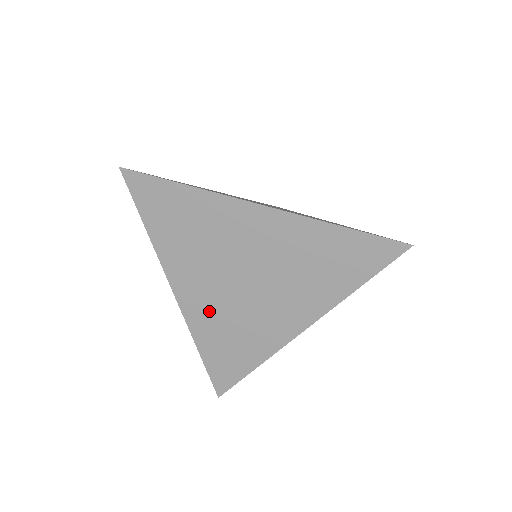
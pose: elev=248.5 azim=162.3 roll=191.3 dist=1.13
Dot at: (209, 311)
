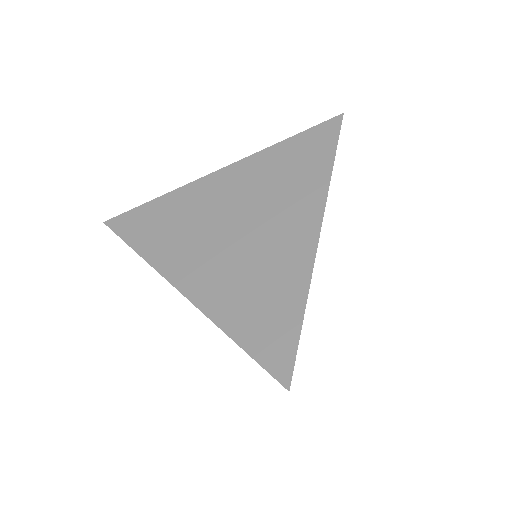
Dot at: occluded
